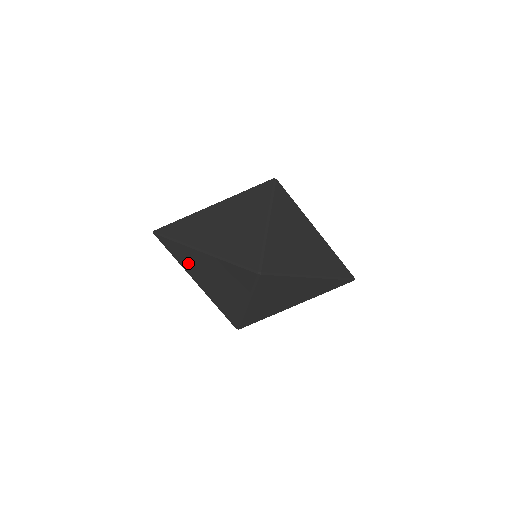
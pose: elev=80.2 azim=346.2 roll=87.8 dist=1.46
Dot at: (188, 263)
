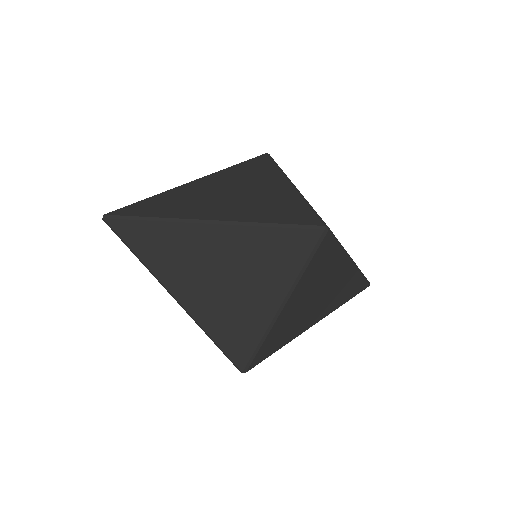
Dot at: (170, 260)
